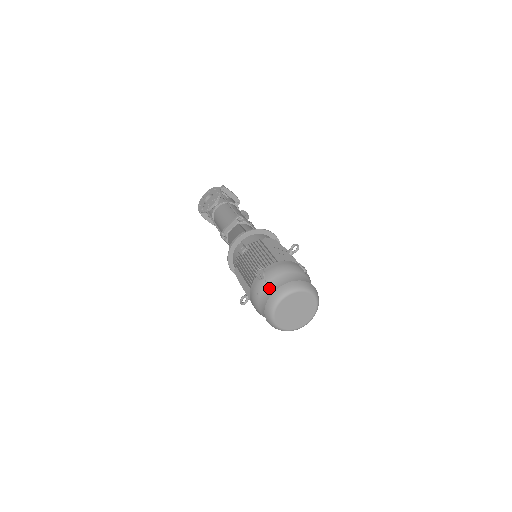
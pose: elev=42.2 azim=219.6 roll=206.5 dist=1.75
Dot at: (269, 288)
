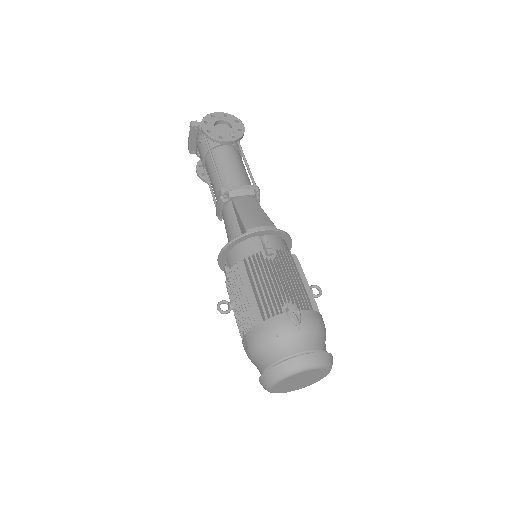
Dot at: (299, 341)
